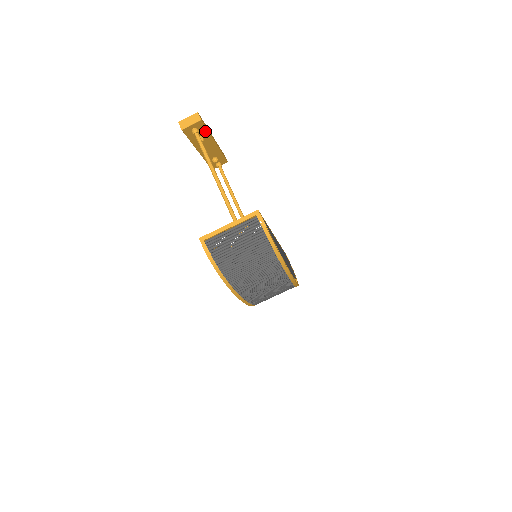
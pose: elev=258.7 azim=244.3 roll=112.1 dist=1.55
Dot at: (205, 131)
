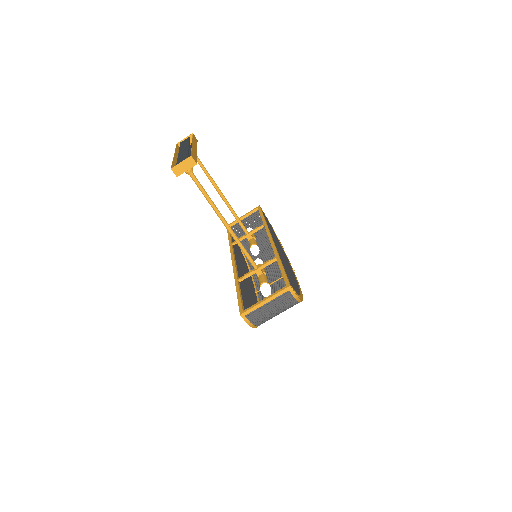
Dot at: occluded
